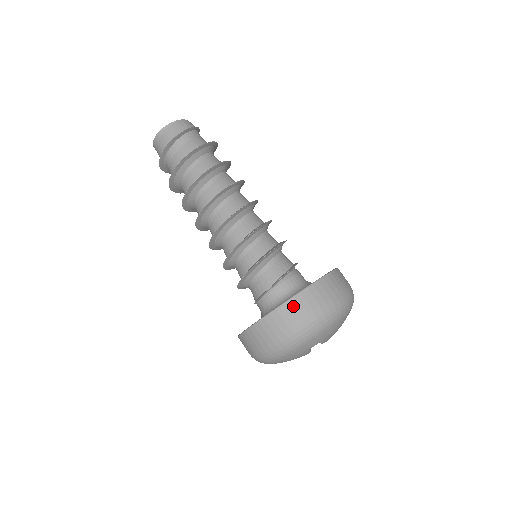
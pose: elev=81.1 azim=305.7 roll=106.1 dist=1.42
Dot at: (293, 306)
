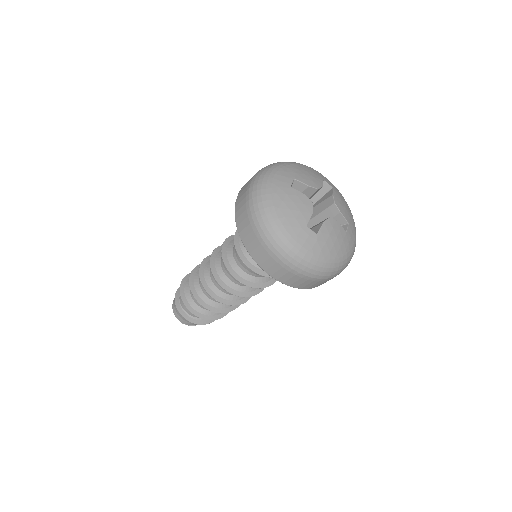
Dot at: occluded
